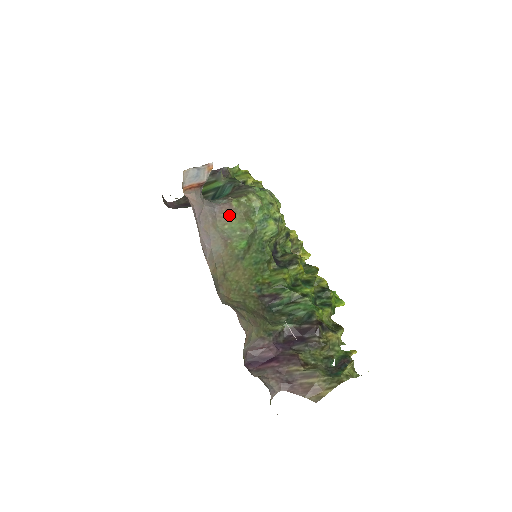
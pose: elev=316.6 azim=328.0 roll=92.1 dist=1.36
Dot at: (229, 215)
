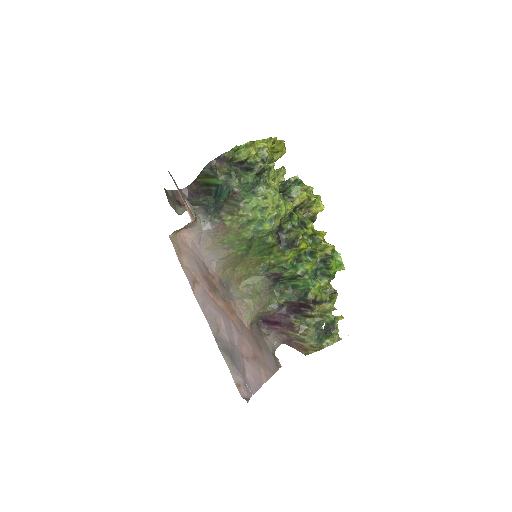
Dot at: (225, 233)
